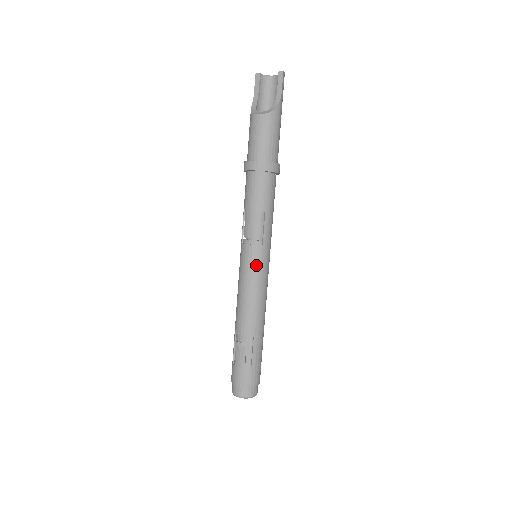
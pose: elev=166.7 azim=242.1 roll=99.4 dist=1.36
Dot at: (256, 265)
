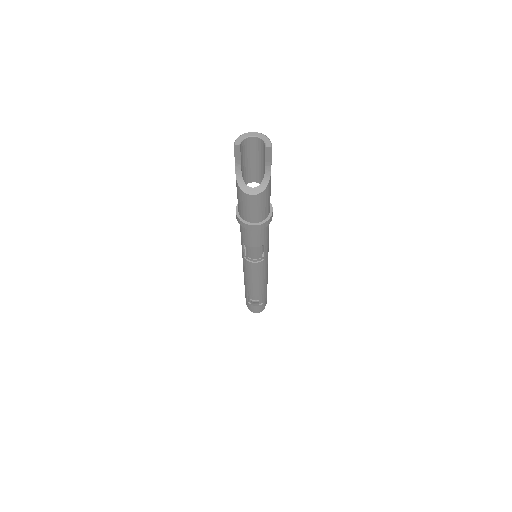
Dot at: (261, 269)
